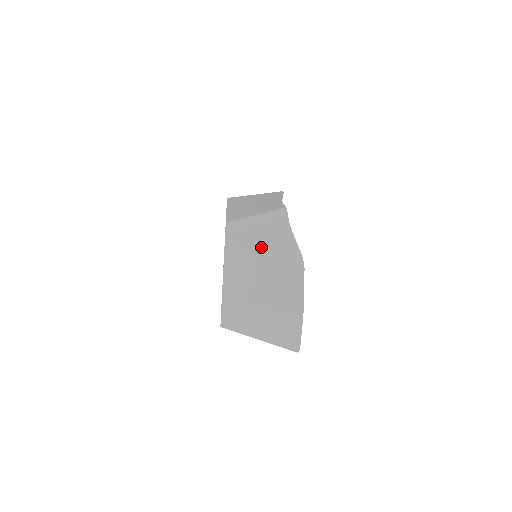
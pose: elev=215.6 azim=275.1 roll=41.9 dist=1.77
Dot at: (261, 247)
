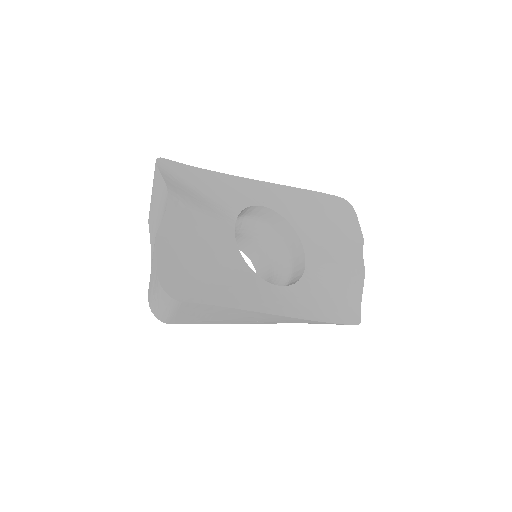
Dot at: (156, 209)
